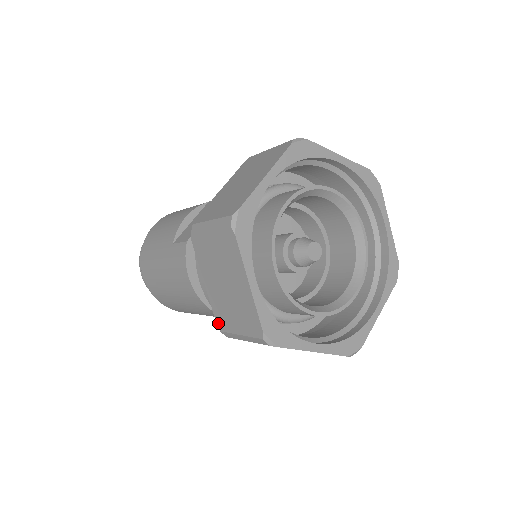
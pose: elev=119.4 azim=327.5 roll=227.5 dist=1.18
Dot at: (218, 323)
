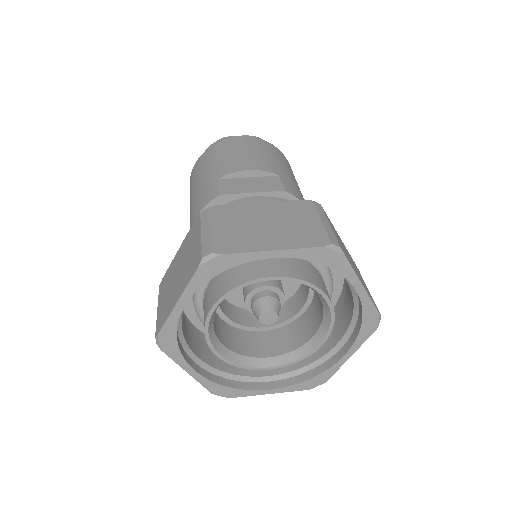
Dot at: (162, 281)
